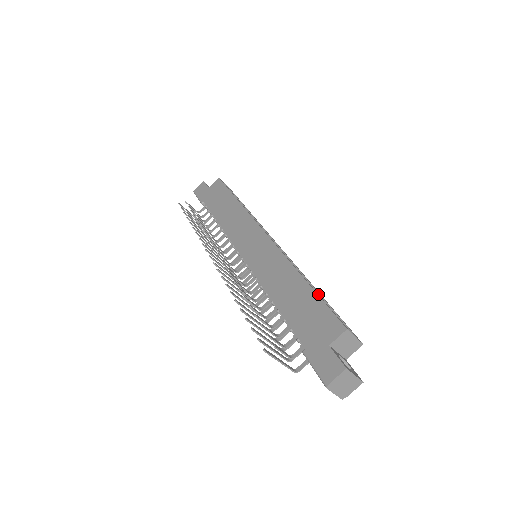
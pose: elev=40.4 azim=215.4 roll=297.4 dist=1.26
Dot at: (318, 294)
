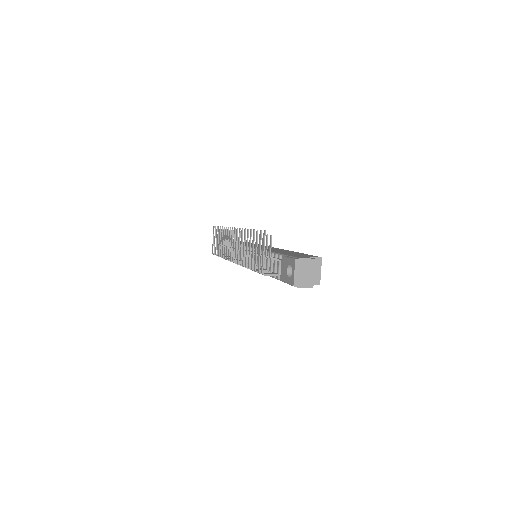
Dot at: occluded
